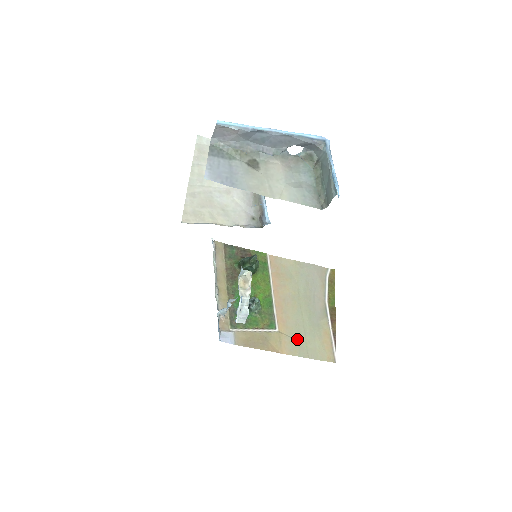
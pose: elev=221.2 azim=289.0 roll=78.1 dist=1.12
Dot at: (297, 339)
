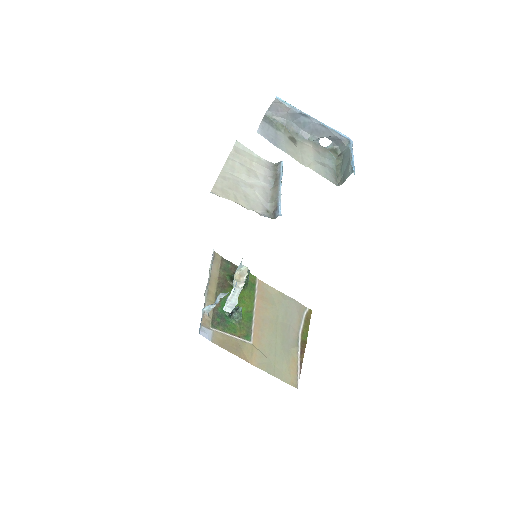
Dot at: (267, 356)
